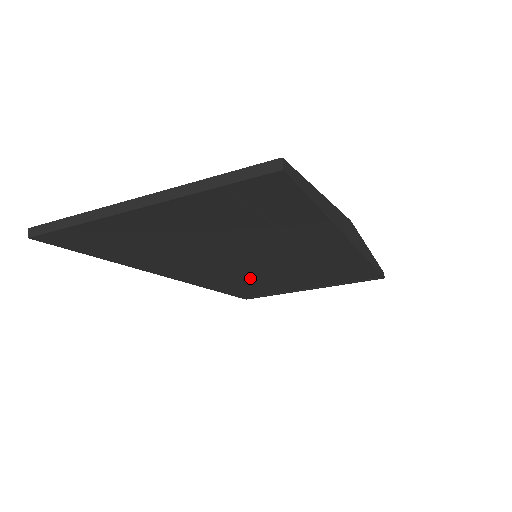
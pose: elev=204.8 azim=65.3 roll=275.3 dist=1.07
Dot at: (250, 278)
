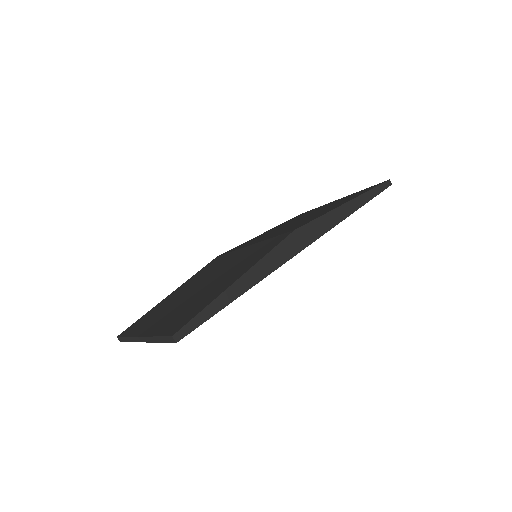
Dot at: occluded
